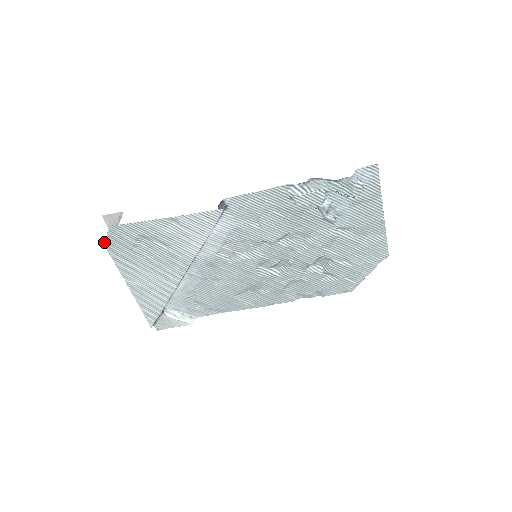
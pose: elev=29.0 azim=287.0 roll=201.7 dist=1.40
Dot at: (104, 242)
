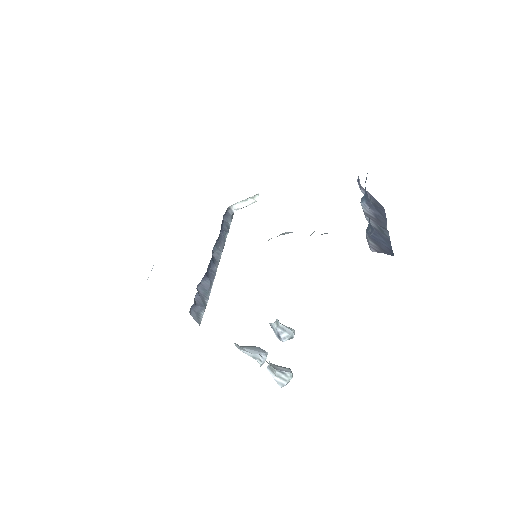
Dot at: occluded
